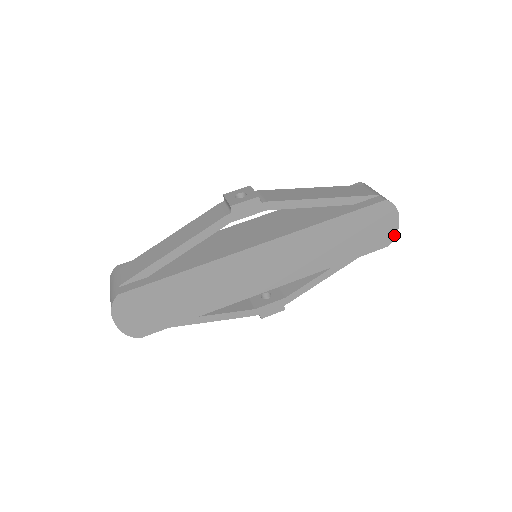
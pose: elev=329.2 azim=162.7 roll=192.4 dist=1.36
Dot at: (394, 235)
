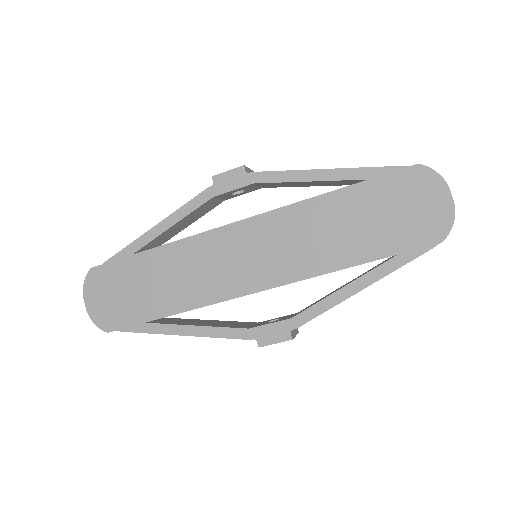
Dot at: (449, 223)
